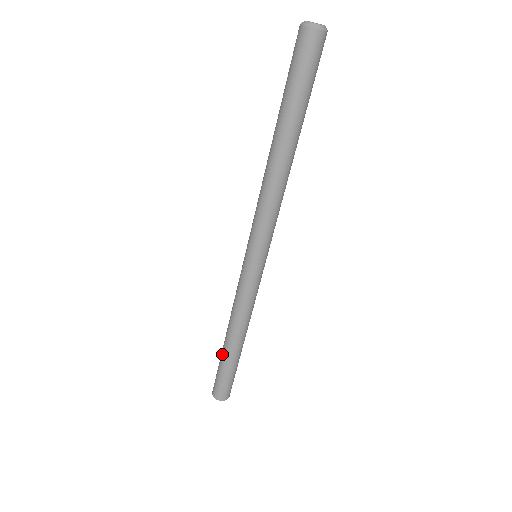
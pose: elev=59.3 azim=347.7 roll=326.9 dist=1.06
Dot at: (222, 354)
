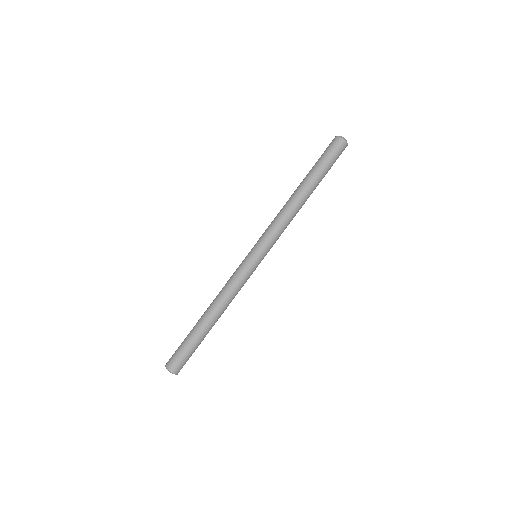
Dot at: (194, 326)
